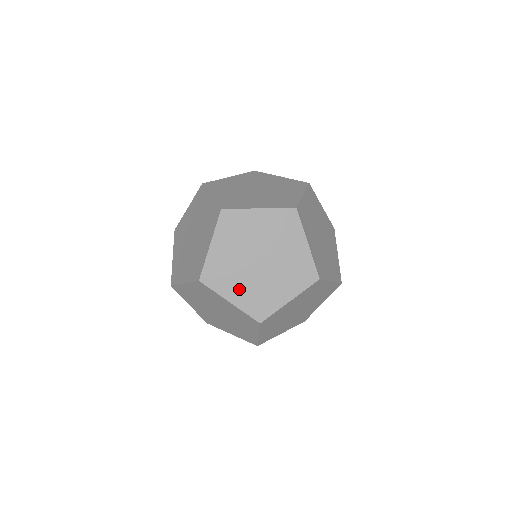
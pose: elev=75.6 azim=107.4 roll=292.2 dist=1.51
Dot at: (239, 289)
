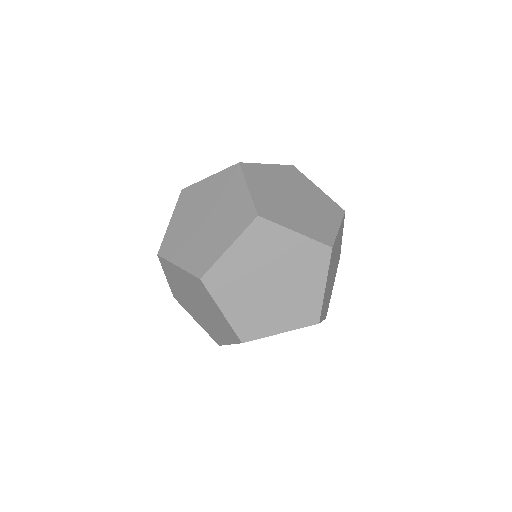
Dot at: occluded
